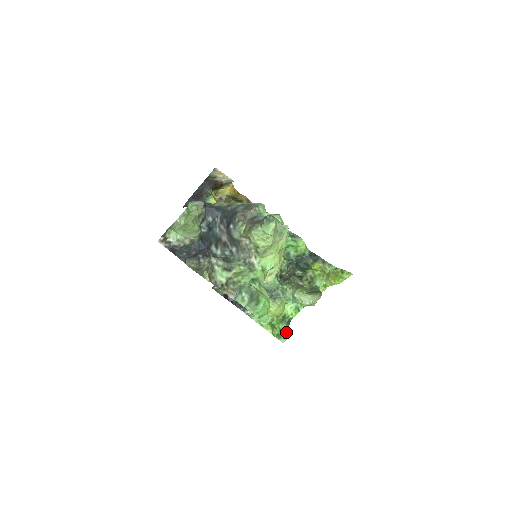
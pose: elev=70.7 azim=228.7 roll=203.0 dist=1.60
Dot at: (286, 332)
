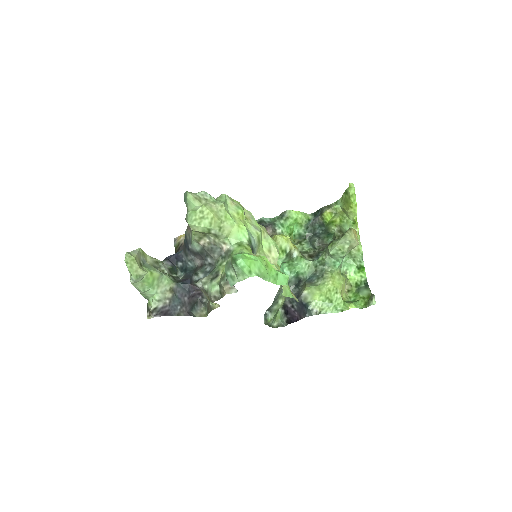
Dot at: (371, 294)
